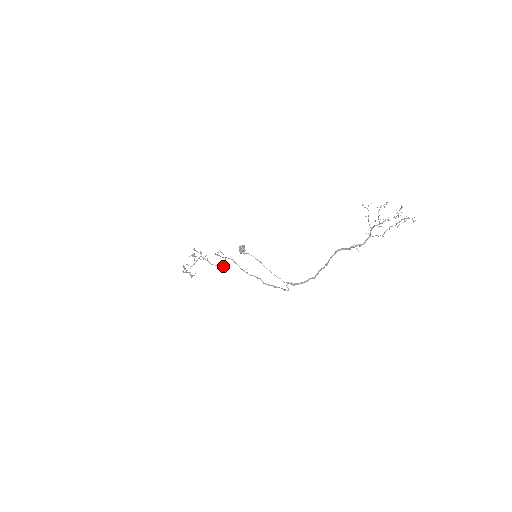
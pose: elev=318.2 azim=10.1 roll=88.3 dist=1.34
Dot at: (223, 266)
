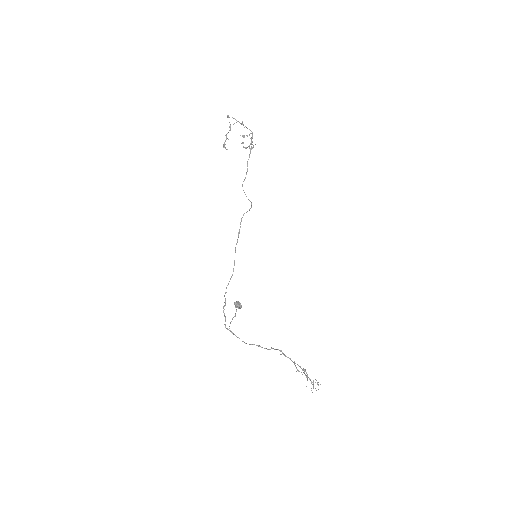
Dot at: occluded
